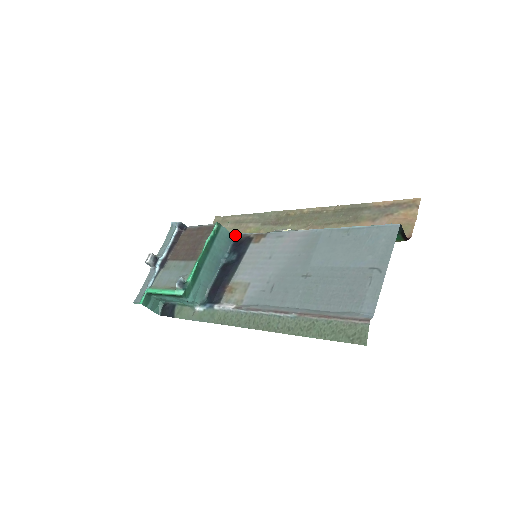
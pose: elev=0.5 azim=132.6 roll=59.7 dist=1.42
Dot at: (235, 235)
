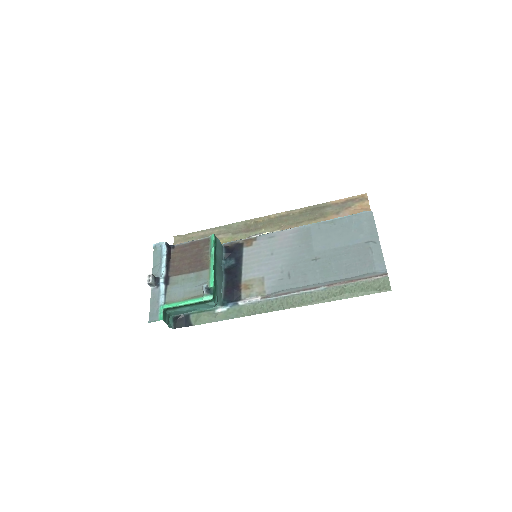
Dot at: occluded
